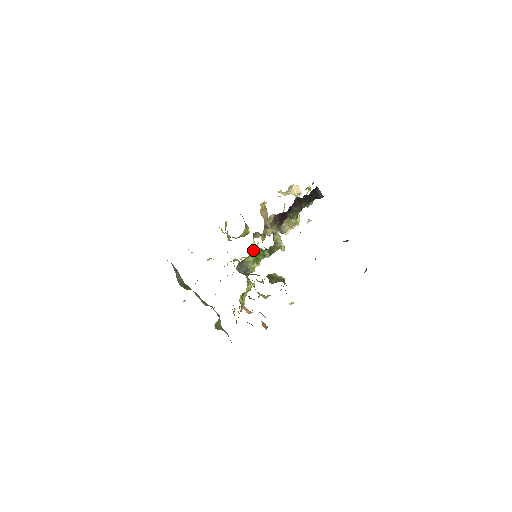
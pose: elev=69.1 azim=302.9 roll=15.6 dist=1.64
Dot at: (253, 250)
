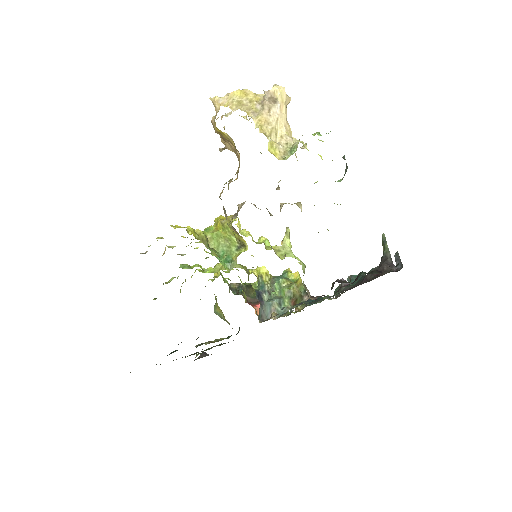
Dot at: occluded
